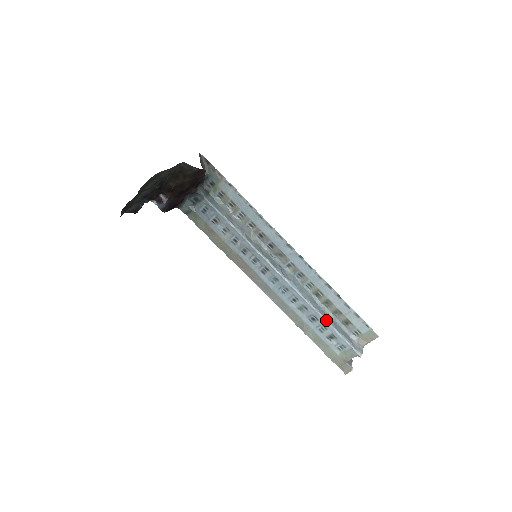
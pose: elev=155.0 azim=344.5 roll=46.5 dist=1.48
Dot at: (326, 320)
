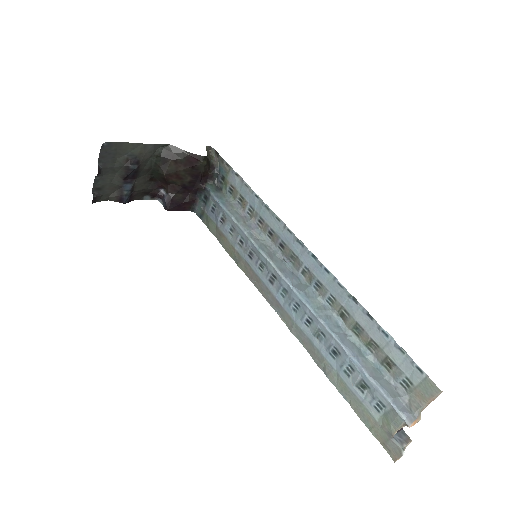
Dot at: (349, 353)
